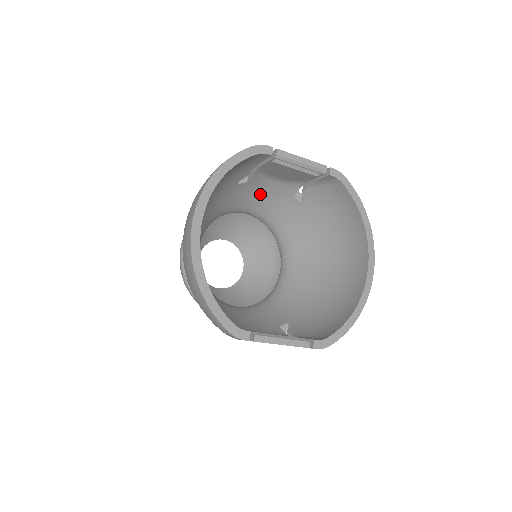
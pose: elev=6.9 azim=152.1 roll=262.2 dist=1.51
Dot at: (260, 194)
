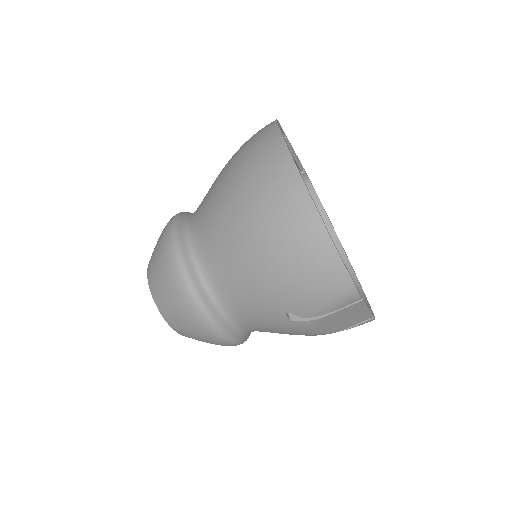
Dot at: occluded
